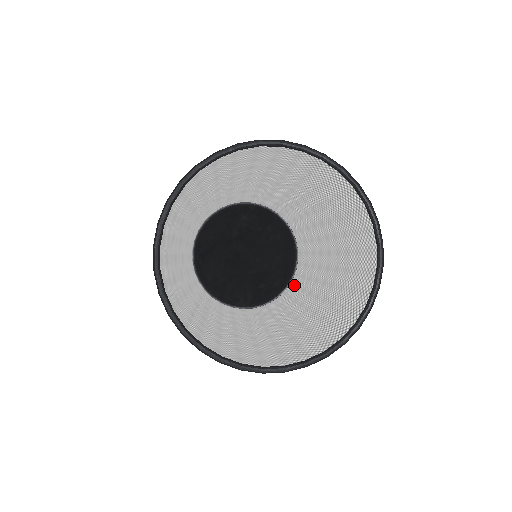
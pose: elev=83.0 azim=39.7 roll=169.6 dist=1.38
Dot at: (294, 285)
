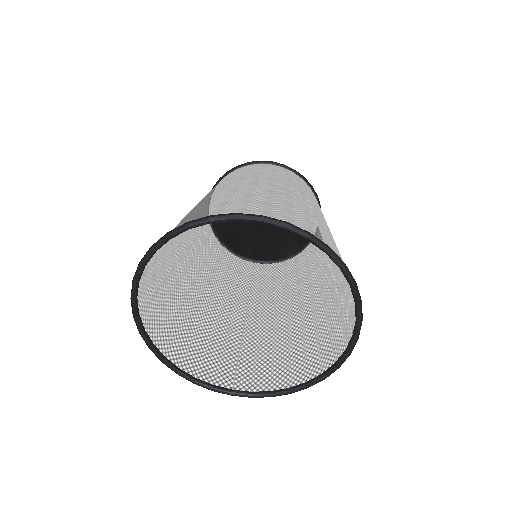
Dot at: occluded
